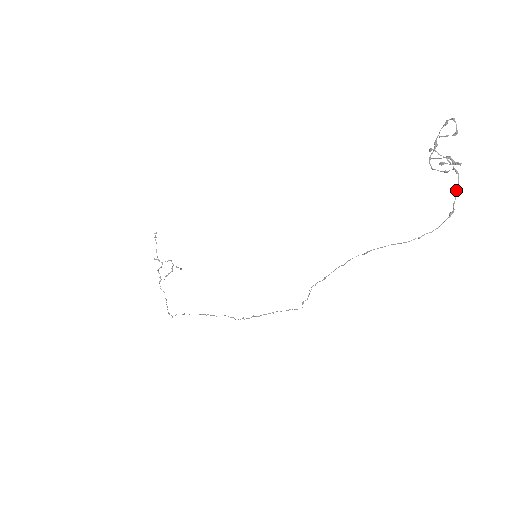
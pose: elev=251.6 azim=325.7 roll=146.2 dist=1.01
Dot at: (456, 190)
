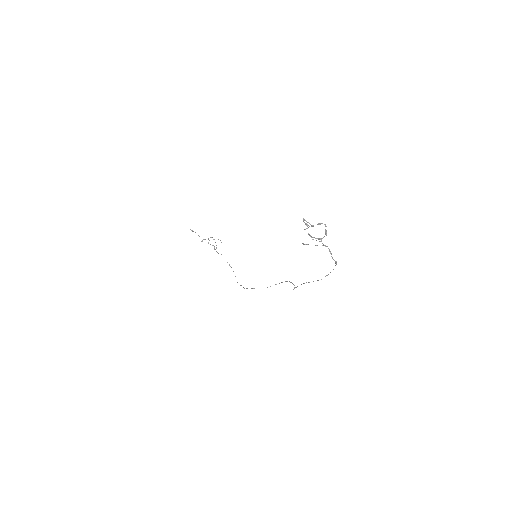
Dot at: occluded
